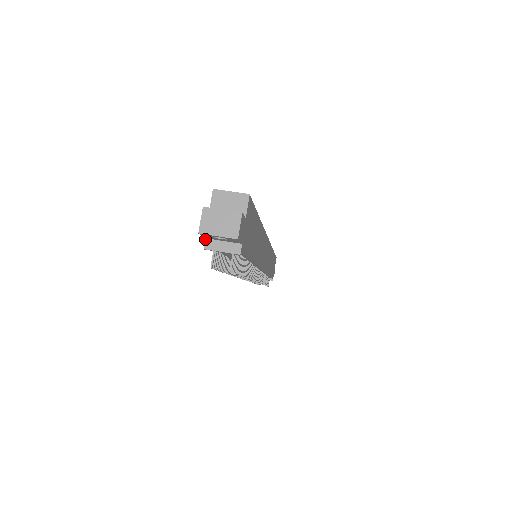
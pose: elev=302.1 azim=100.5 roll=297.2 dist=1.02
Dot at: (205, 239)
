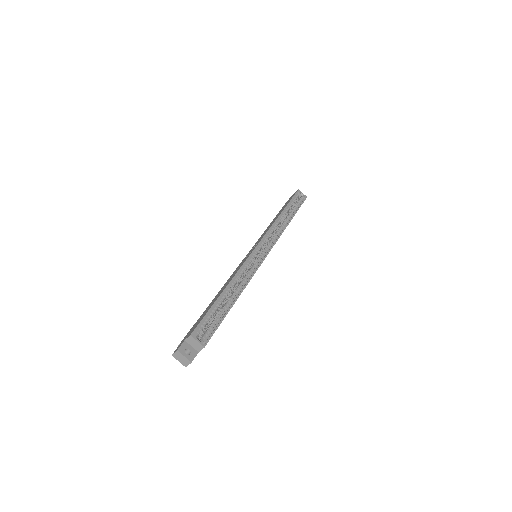
Dot at: occluded
